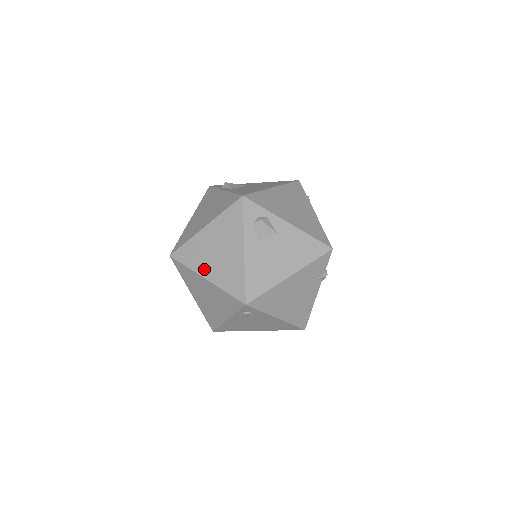
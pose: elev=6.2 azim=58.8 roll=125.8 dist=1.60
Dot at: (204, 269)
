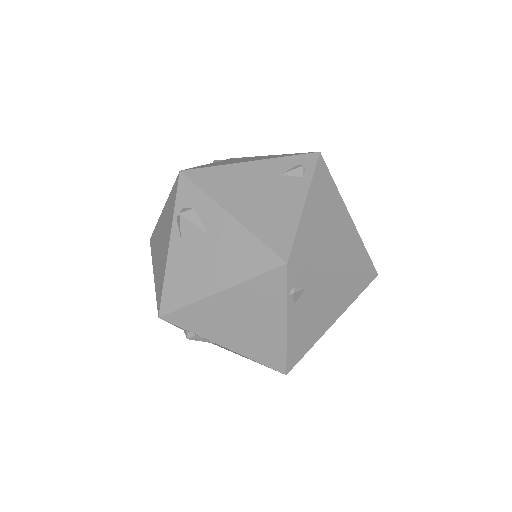
Dot at: occluded
